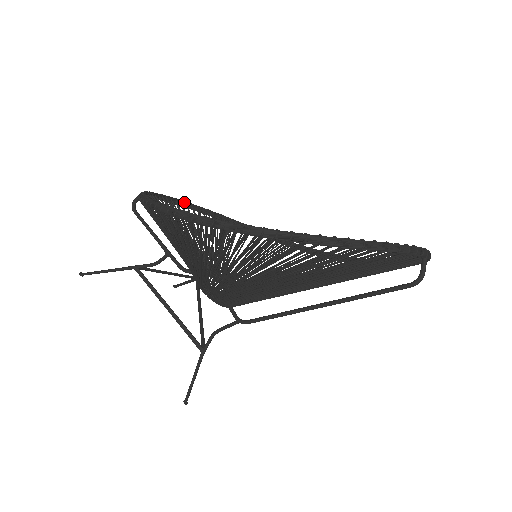
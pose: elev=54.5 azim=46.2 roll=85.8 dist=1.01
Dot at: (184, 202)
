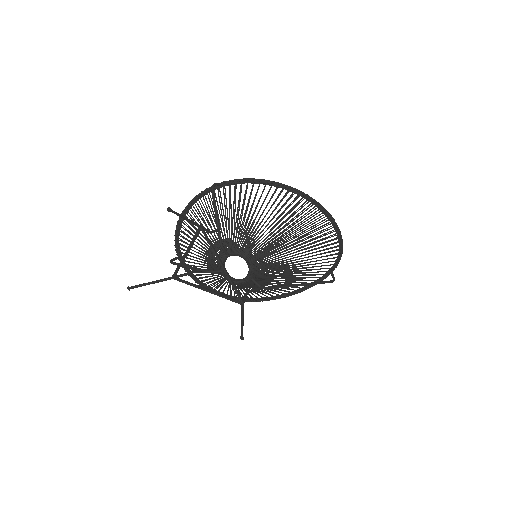
Dot at: occluded
